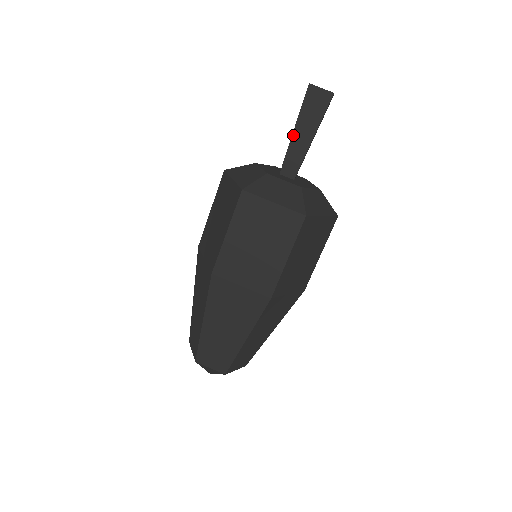
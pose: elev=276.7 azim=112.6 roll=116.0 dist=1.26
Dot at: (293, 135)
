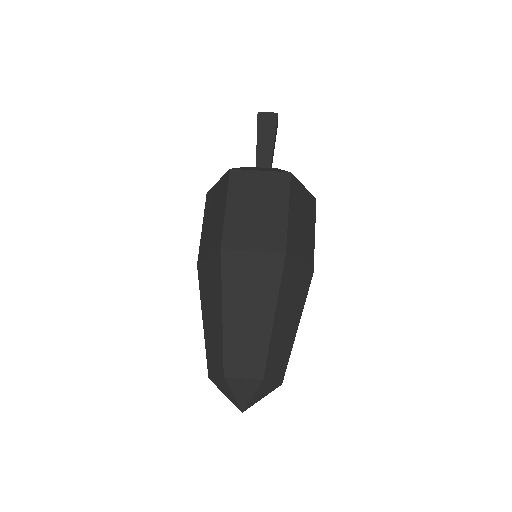
Dot at: (257, 147)
